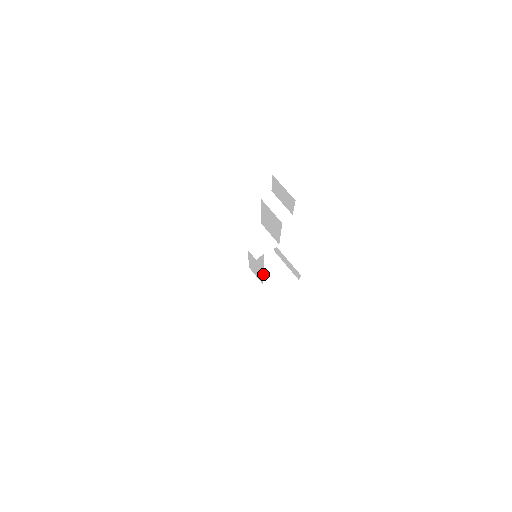
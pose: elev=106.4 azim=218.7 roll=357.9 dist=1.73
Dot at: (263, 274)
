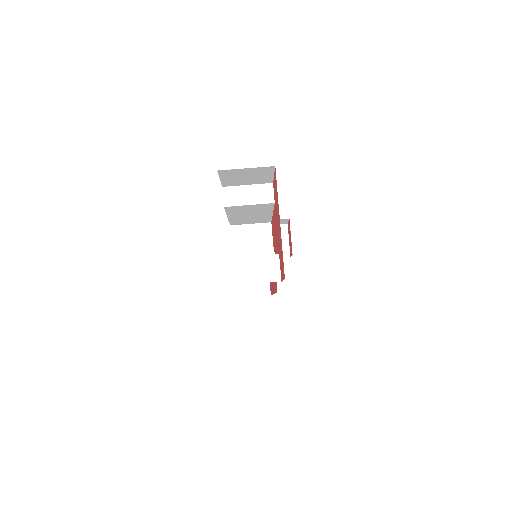
Dot at: occluded
